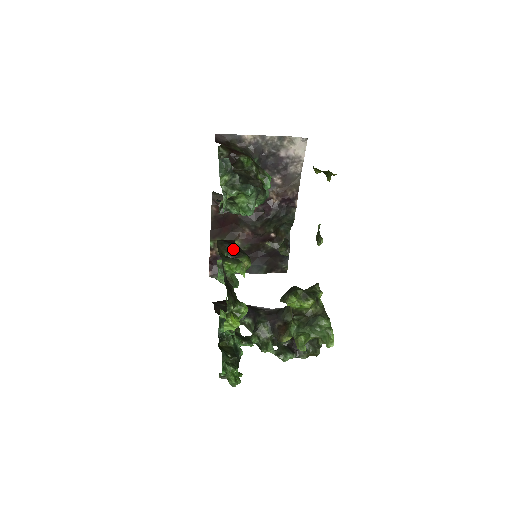
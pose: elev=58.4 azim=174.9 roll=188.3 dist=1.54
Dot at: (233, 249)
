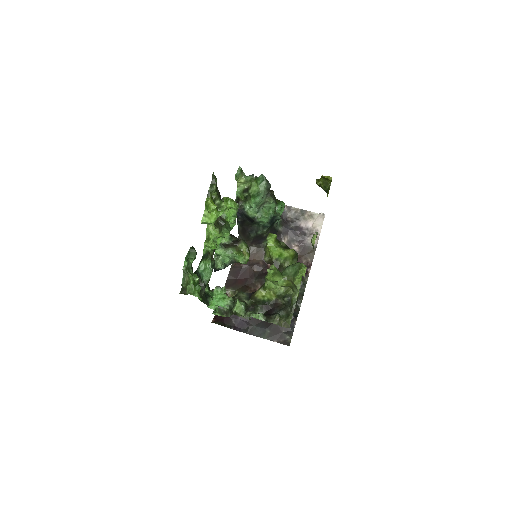
Dot at: (237, 240)
